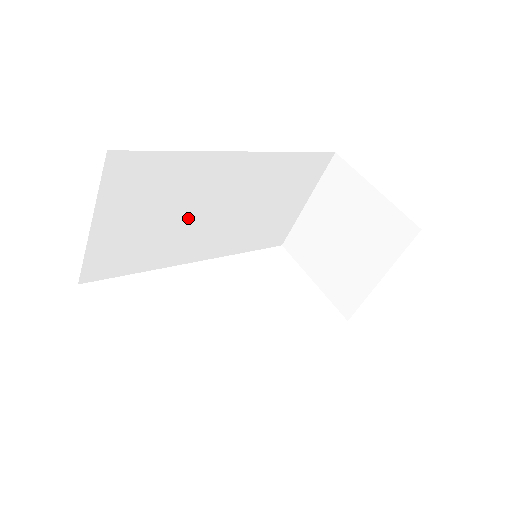
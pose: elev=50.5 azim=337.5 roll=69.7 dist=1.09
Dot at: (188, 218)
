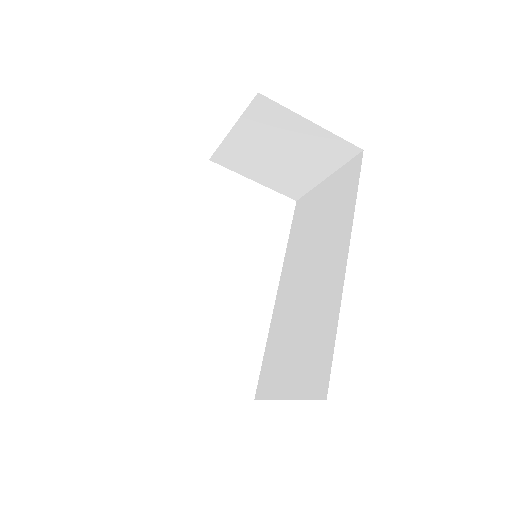
Dot at: occluded
